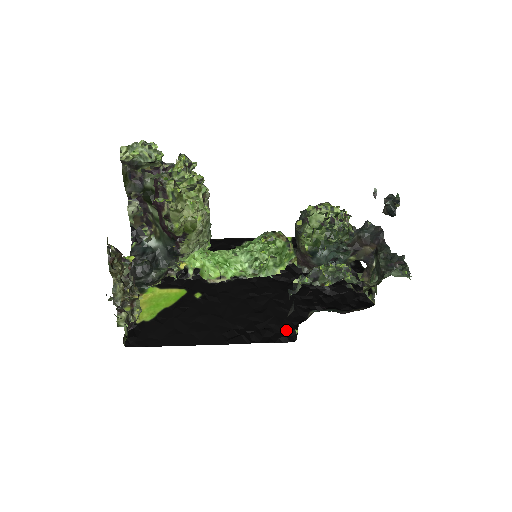
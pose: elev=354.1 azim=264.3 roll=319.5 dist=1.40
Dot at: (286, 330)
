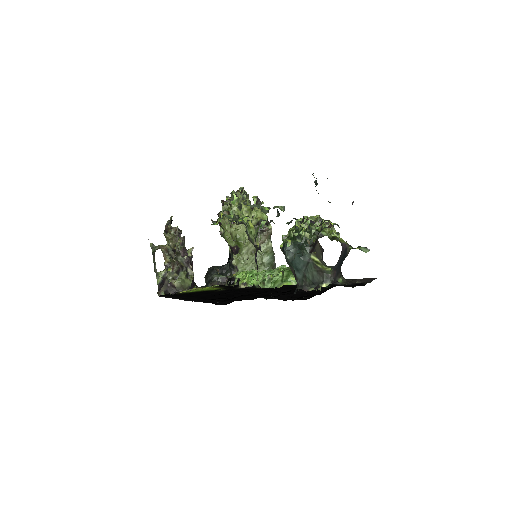
Dot at: (229, 301)
